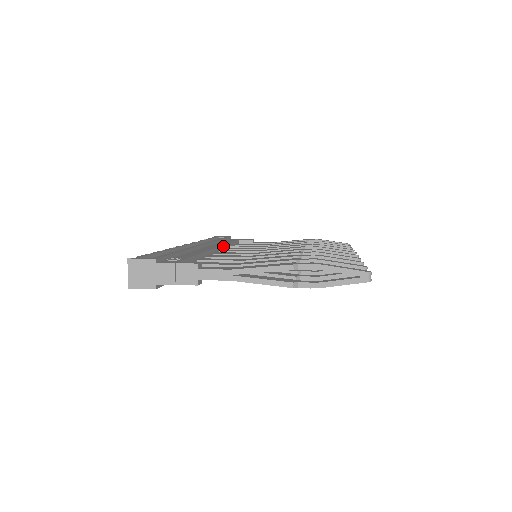
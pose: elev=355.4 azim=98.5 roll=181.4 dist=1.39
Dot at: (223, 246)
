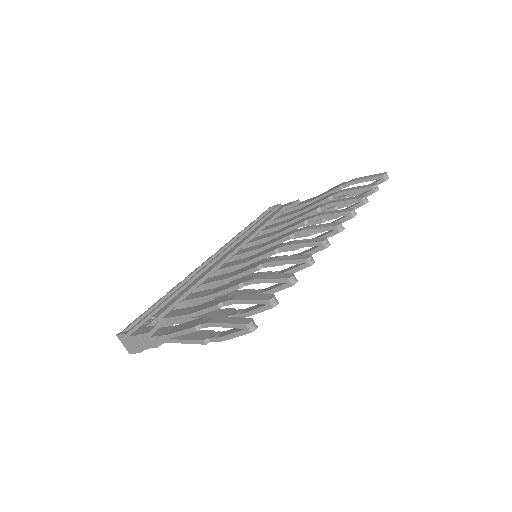
Dot at: (244, 243)
